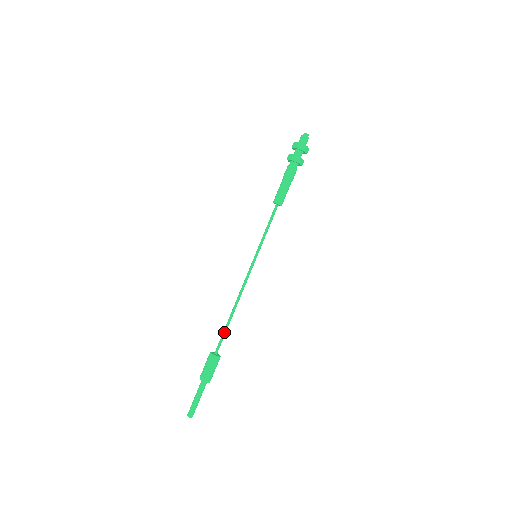
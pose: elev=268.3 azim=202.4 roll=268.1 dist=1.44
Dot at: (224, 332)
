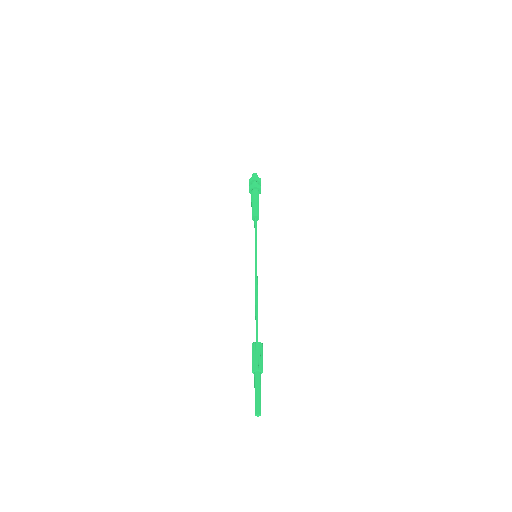
Dot at: (256, 322)
